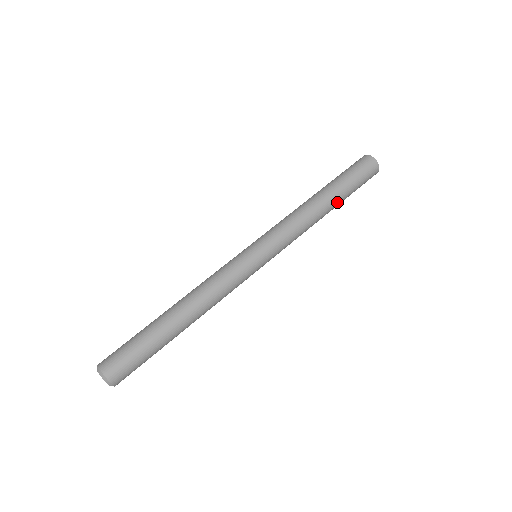
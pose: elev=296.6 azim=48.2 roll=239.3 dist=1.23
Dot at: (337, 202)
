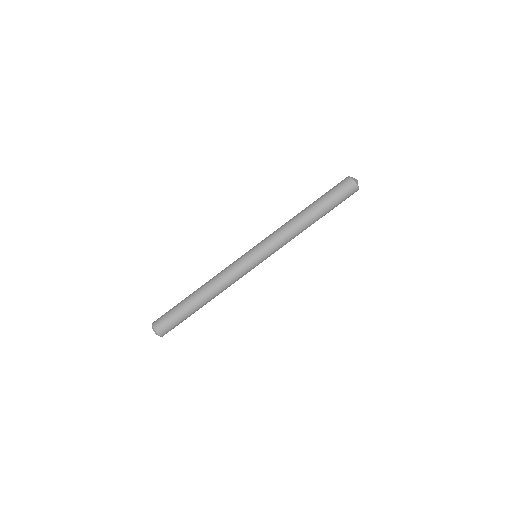
Dot at: (320, 216)
